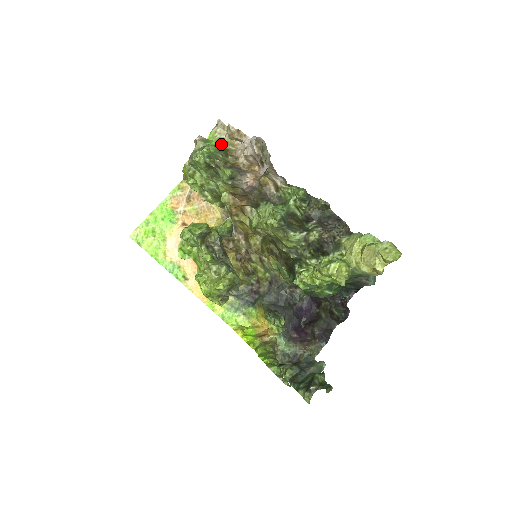
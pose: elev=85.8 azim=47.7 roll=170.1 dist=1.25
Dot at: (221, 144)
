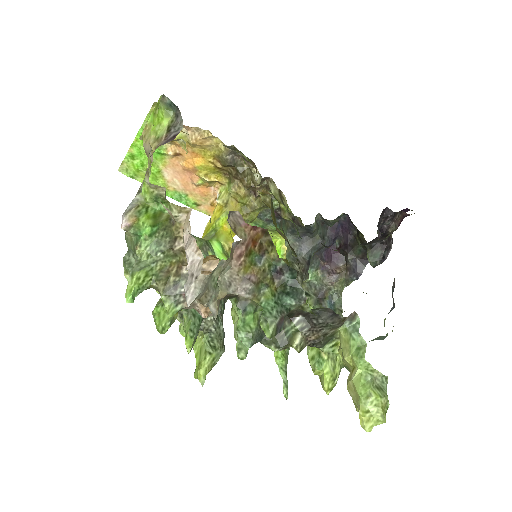
Dot at: (163, 201)
